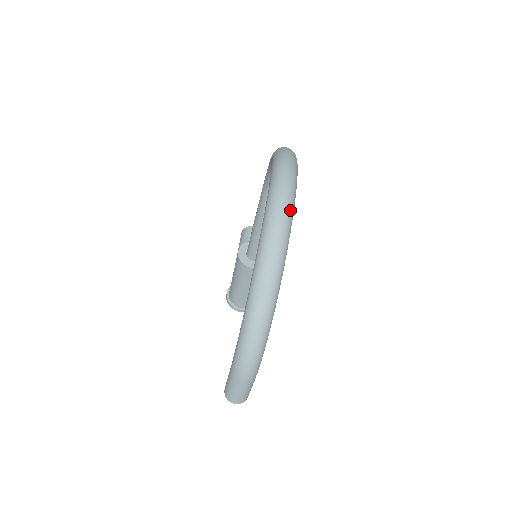
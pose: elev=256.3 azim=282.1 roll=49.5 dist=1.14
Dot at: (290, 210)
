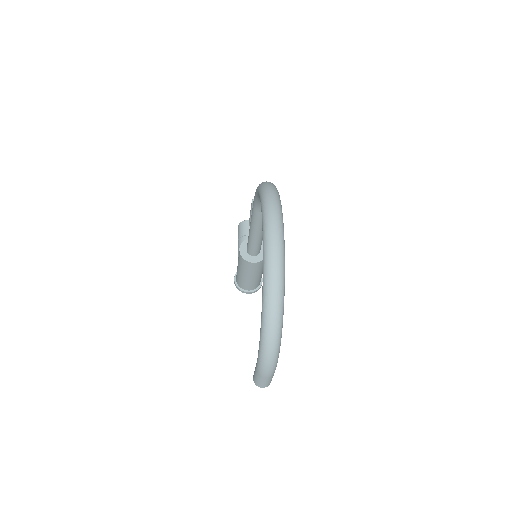
Dot at: (282, 250)
